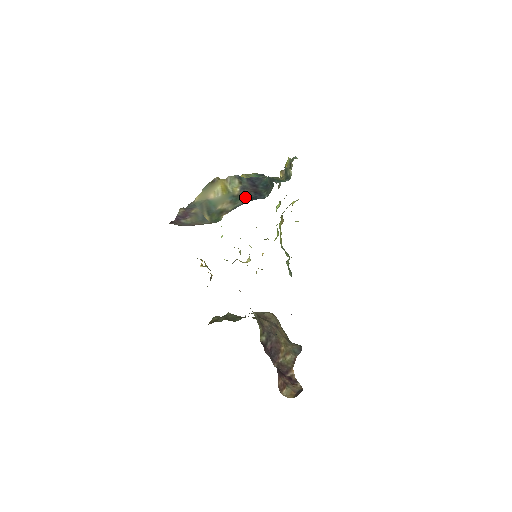
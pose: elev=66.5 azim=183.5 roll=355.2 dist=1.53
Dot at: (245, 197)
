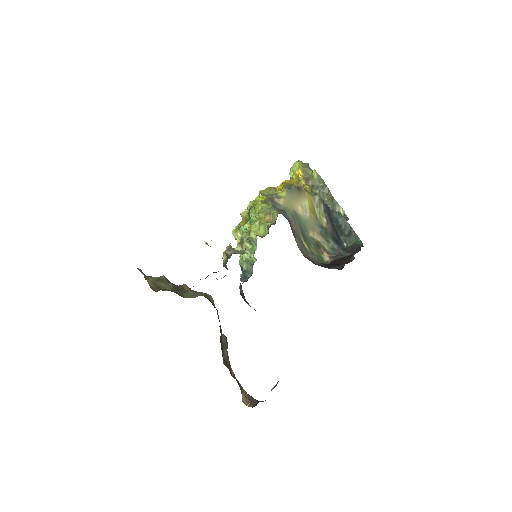
Dot at: (334, 237)
